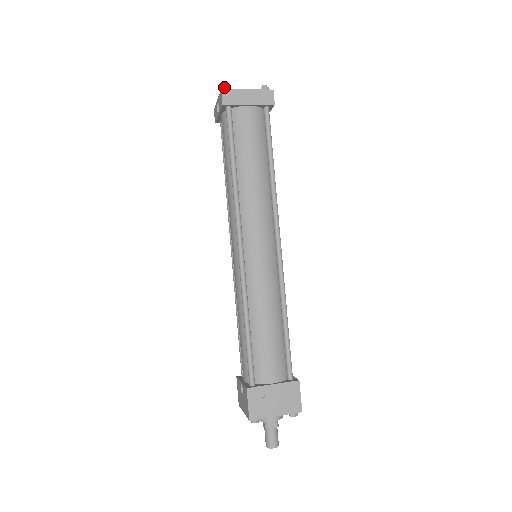
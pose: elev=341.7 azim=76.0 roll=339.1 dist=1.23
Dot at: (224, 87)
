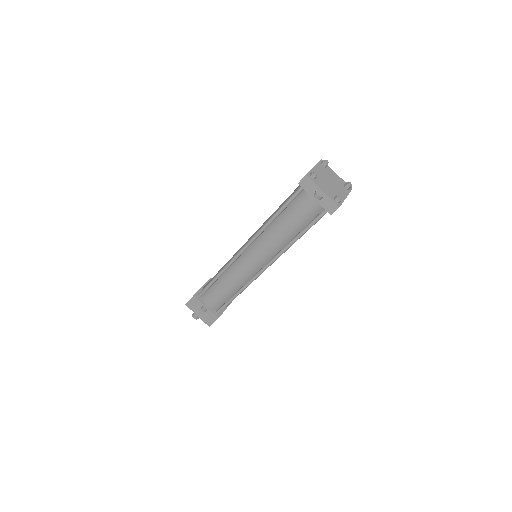
Dot at: (340, 201)
